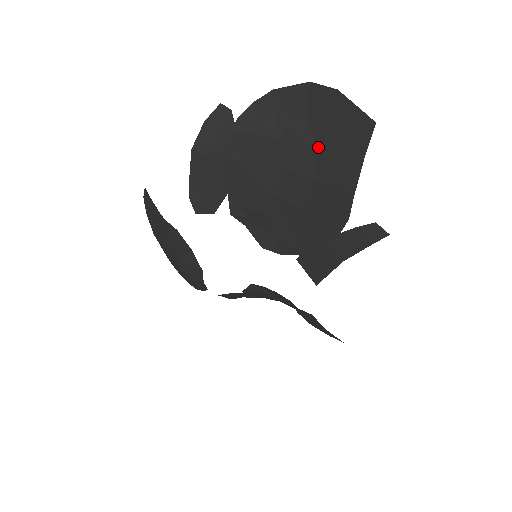
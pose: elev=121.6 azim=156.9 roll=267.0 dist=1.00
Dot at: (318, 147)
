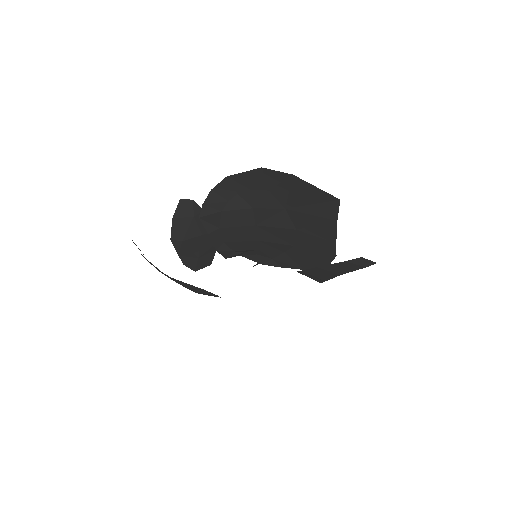
Dot at: (289, 211)
